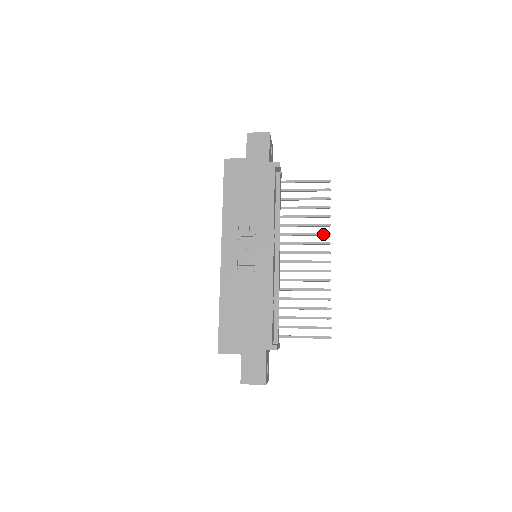
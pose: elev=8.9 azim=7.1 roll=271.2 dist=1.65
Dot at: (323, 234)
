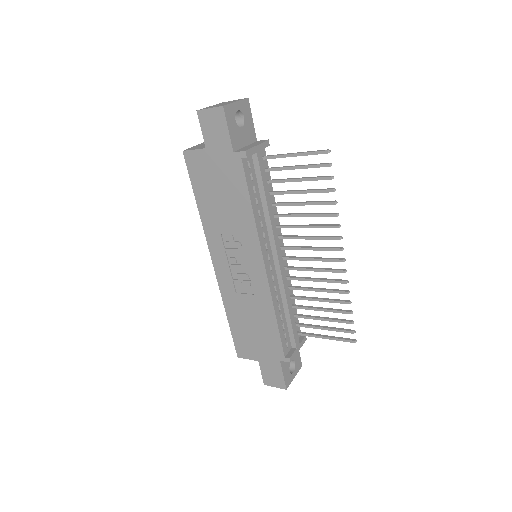
Dot at: (330, 227)
